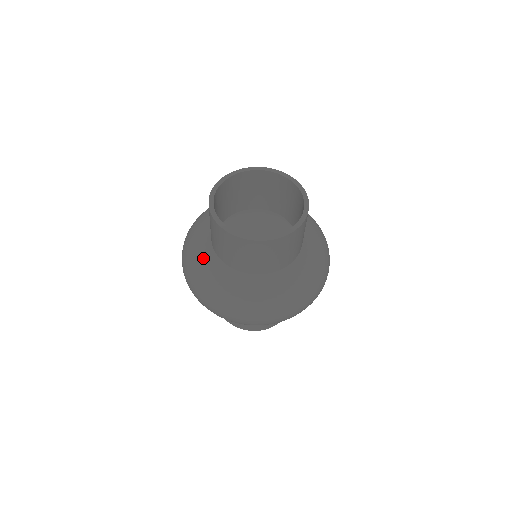
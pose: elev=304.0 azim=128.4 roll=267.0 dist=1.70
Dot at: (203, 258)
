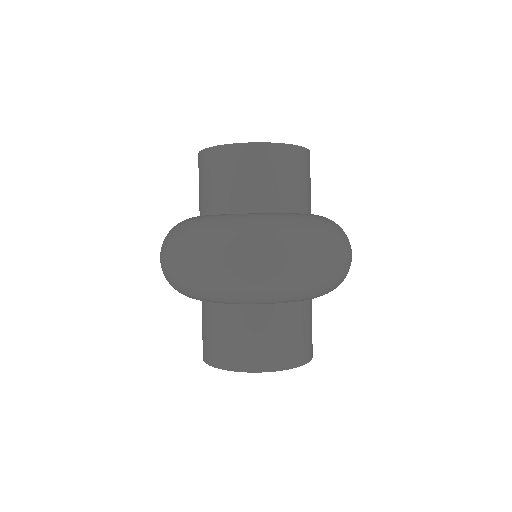
Dot at: (227, 217)
